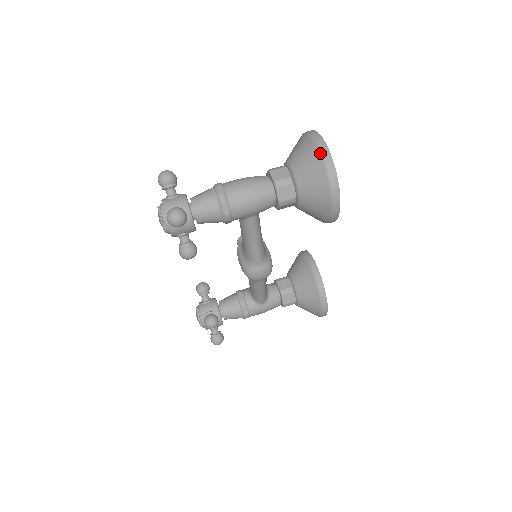
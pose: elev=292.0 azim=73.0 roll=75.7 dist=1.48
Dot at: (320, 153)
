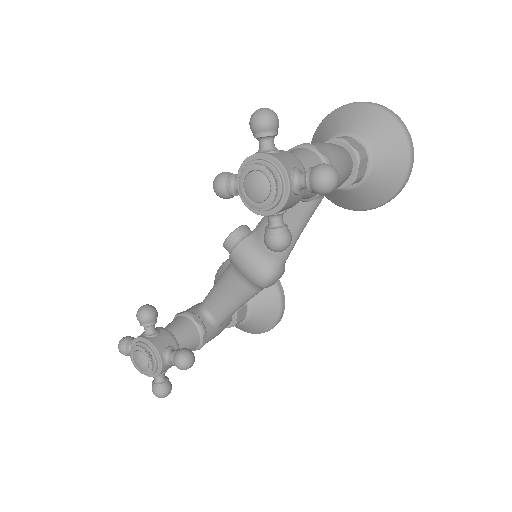
Dot at: (401, 126)
